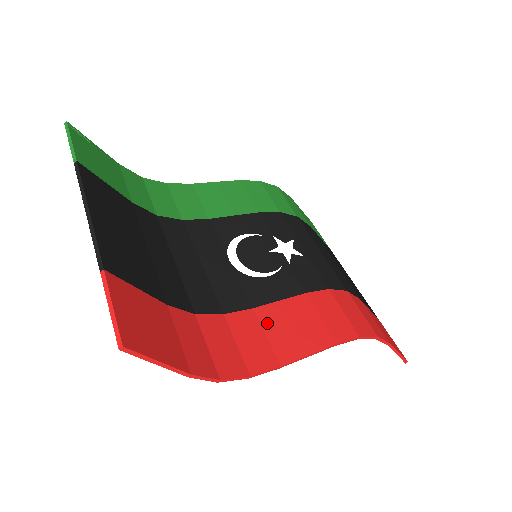
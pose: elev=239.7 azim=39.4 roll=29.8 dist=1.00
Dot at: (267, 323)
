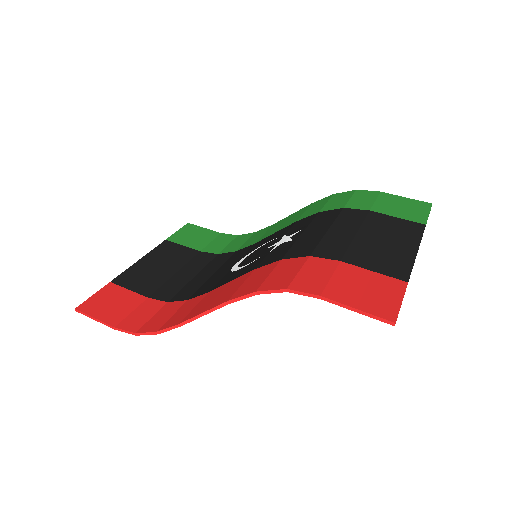
Dot at: (205, 299)
